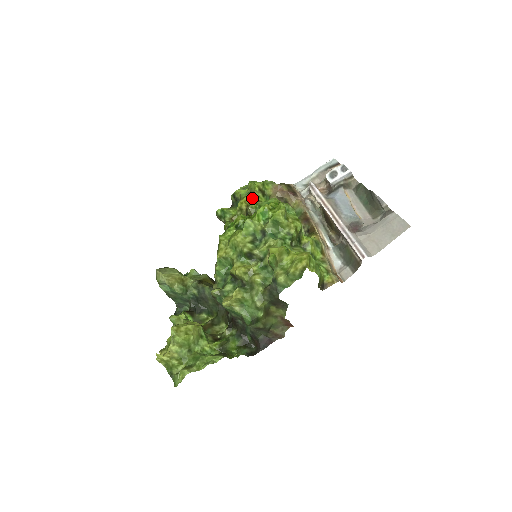
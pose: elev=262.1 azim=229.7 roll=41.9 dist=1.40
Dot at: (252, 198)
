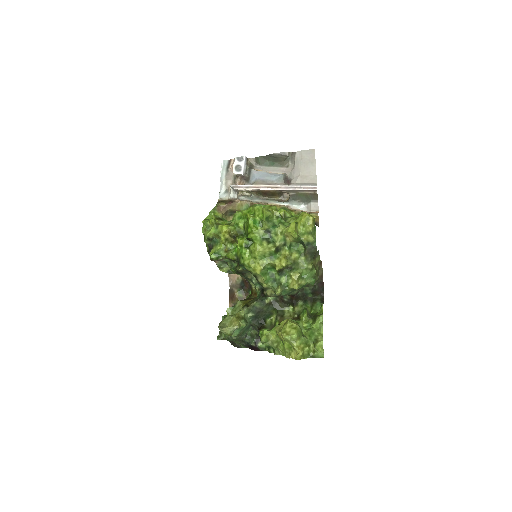
Dot at: (227, 226)
